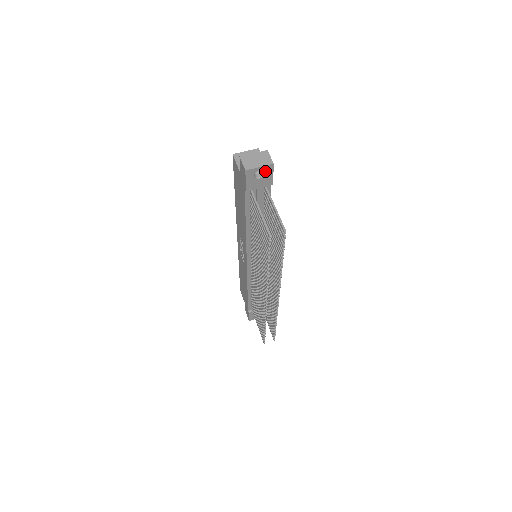
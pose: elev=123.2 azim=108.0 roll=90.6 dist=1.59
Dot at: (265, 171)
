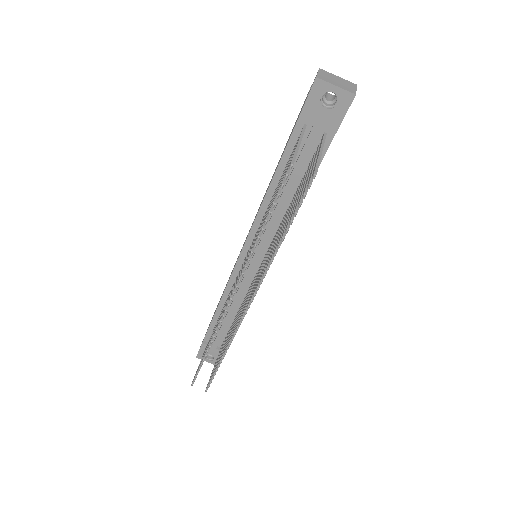
Dot at: (339, 100)
